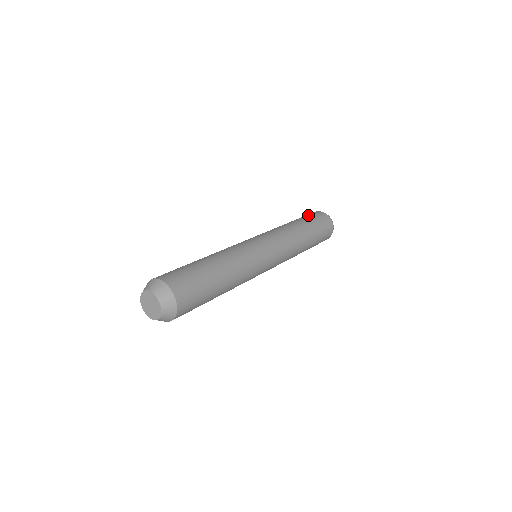
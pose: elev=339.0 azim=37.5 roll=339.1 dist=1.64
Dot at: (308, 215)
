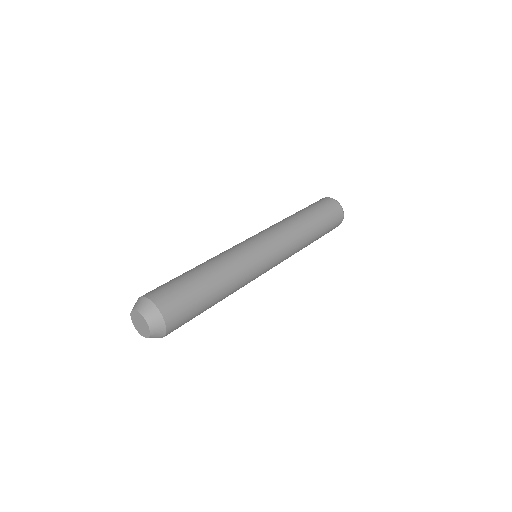
Dot at: (309, 205)
